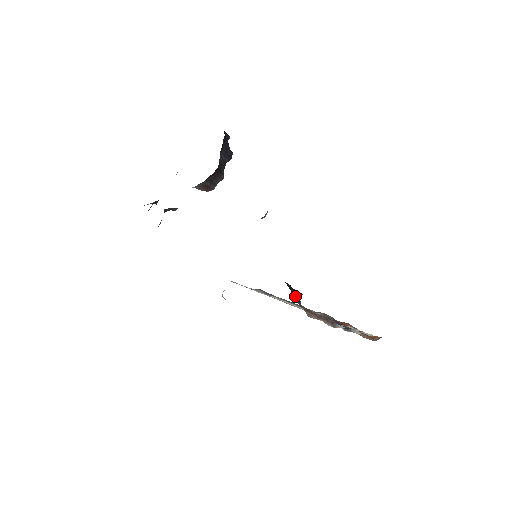
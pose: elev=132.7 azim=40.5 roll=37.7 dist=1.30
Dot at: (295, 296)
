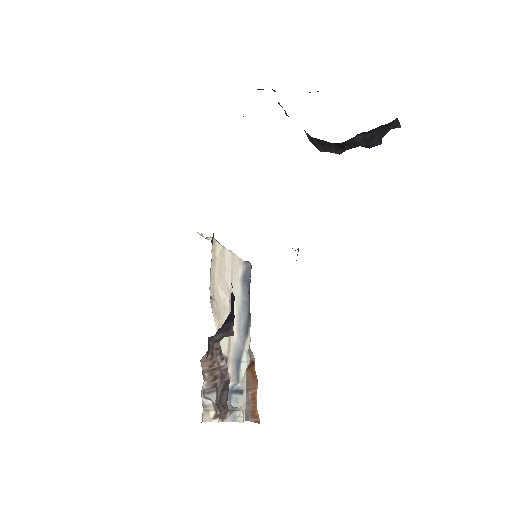
Dot at: (218, 333)
